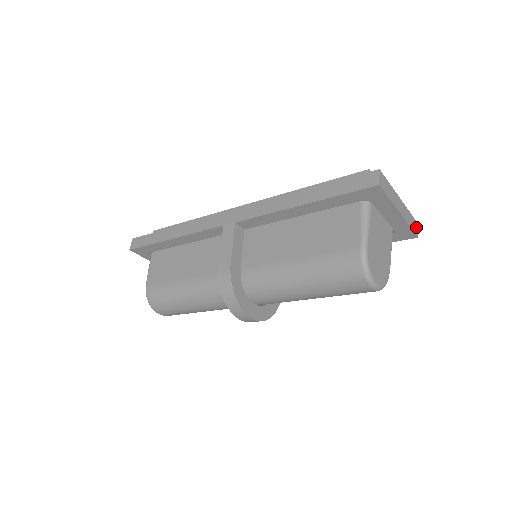
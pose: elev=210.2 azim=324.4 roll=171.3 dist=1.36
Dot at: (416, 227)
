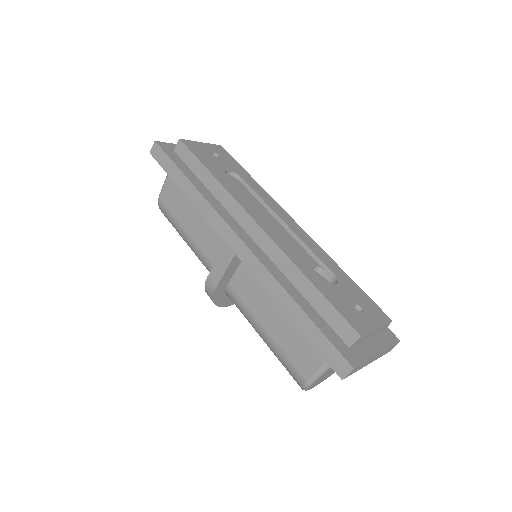
Dot at: occluded
